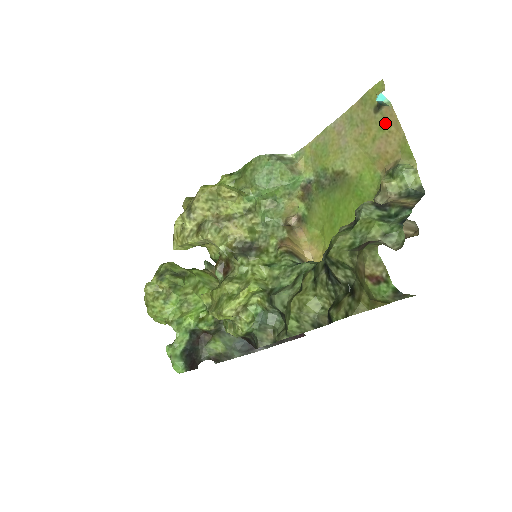
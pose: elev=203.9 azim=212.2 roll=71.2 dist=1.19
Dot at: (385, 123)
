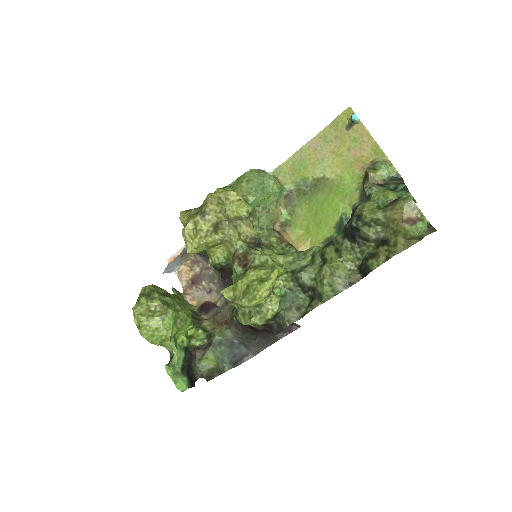
Dot at: (357, 136)
